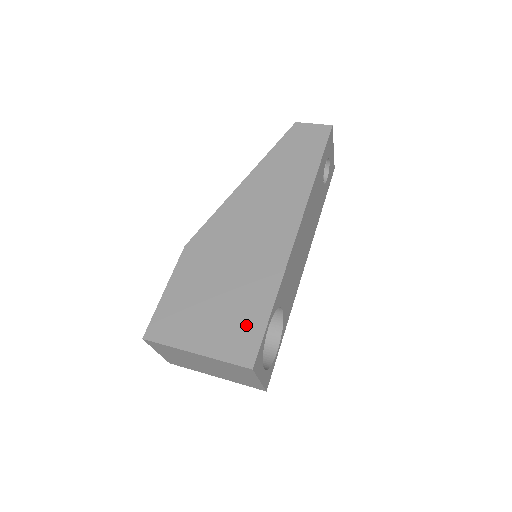
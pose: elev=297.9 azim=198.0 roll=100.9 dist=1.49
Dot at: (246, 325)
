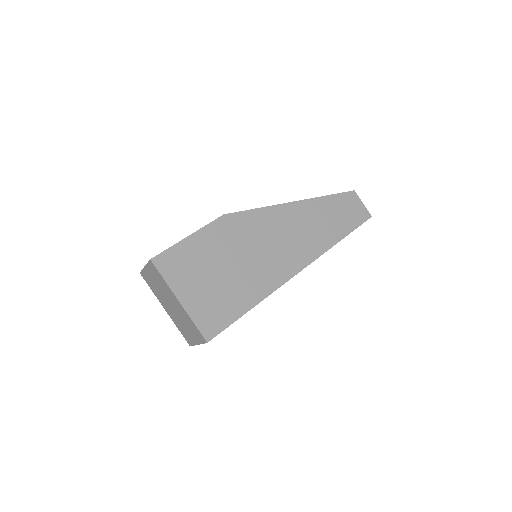
Dot at: (224, 310)
